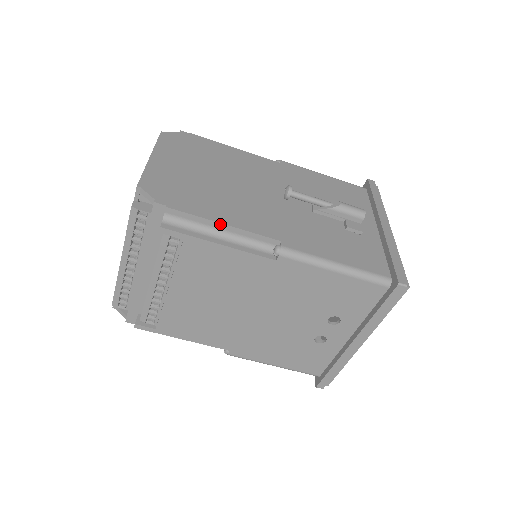
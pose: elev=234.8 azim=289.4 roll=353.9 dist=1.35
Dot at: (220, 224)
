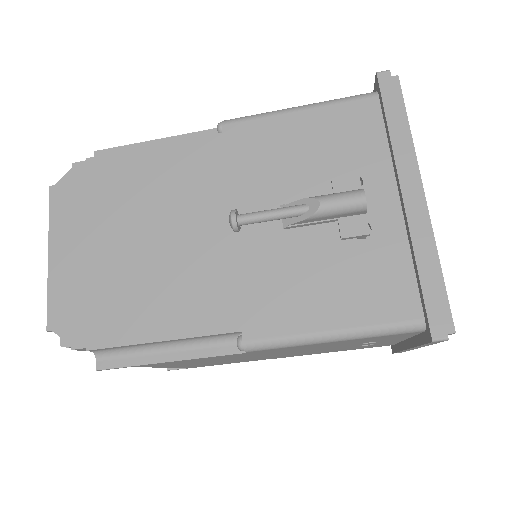
Dot at: (156, 342)
